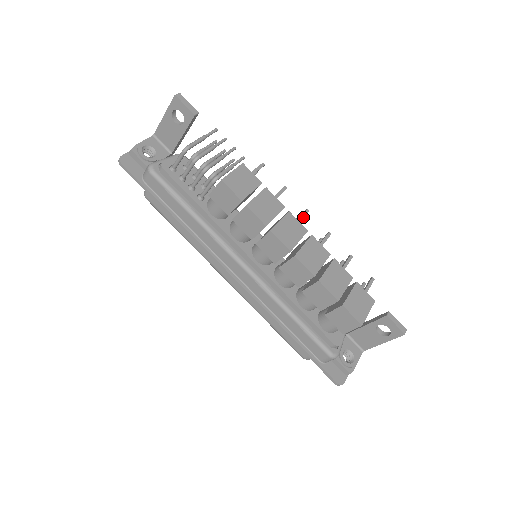
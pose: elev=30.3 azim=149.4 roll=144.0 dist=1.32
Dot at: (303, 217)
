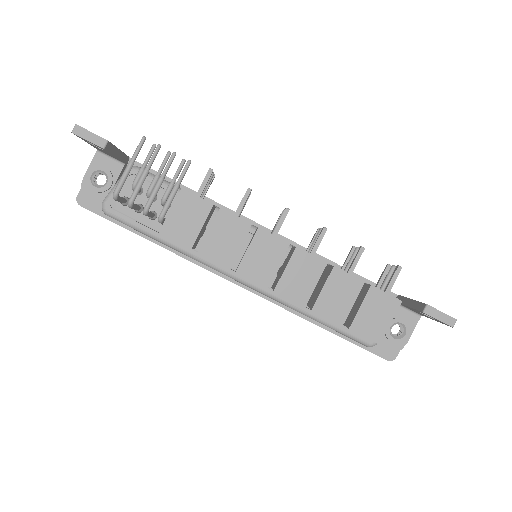
Dot at: (280, 225)
